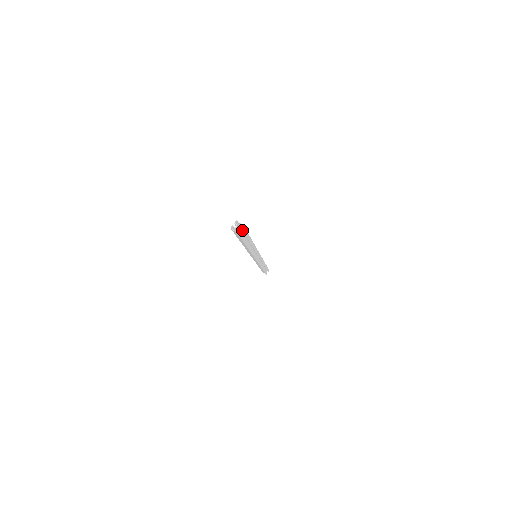
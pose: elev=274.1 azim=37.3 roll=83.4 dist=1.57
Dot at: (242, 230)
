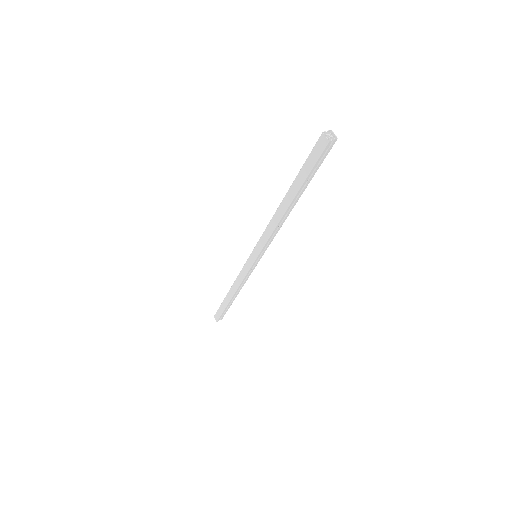
Dot at: (331, 144)
